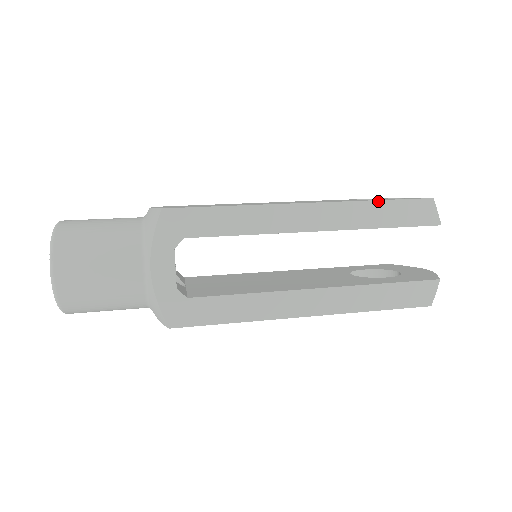
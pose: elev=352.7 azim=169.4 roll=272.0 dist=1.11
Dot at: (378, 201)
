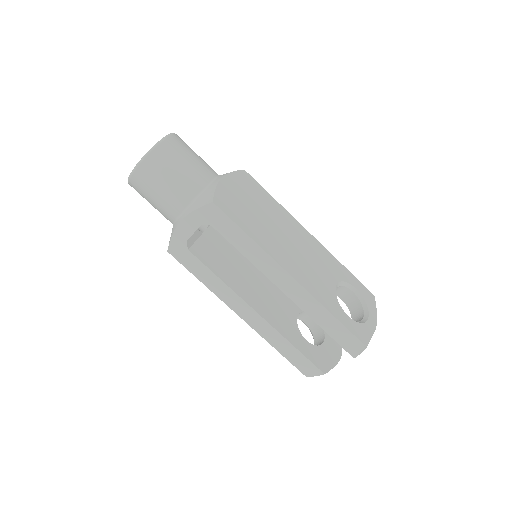
Dot at: (332, 315)
